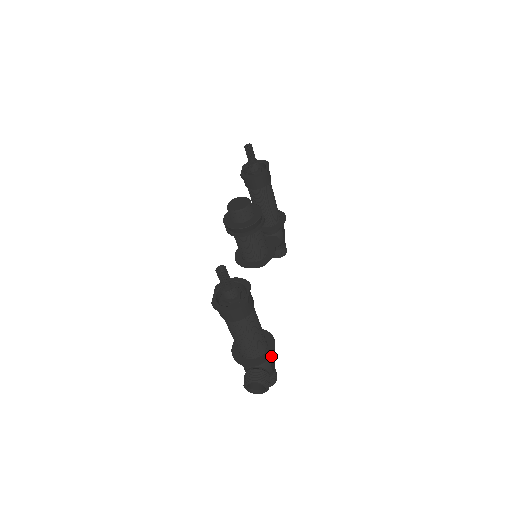
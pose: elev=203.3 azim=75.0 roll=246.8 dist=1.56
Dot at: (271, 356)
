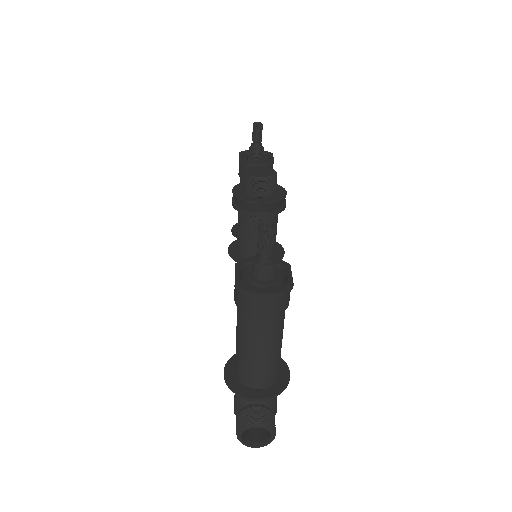
Dot at: occluded
